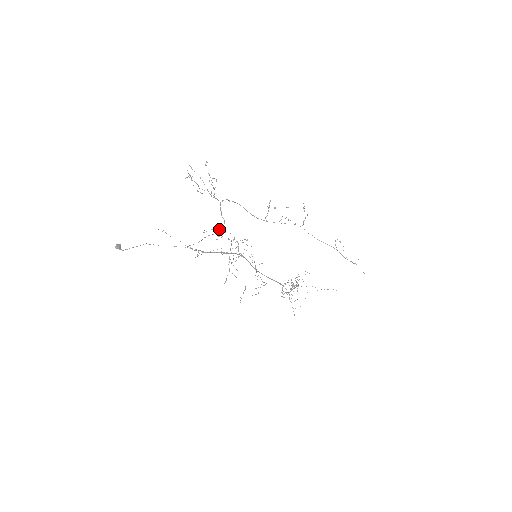
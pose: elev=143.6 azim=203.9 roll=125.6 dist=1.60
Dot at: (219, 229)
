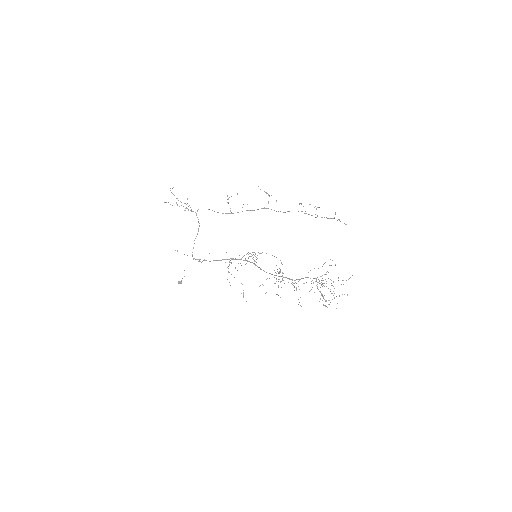
Dot at: occluded
